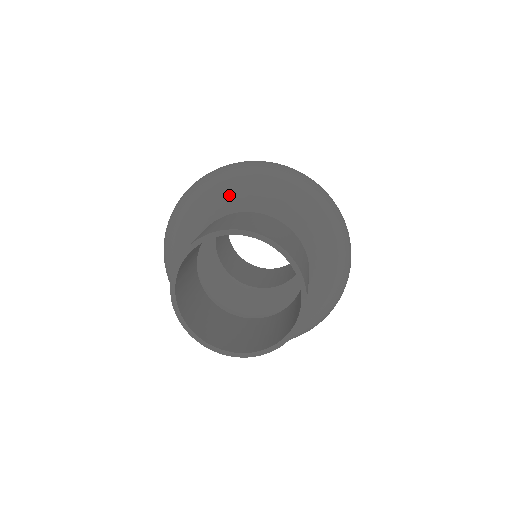
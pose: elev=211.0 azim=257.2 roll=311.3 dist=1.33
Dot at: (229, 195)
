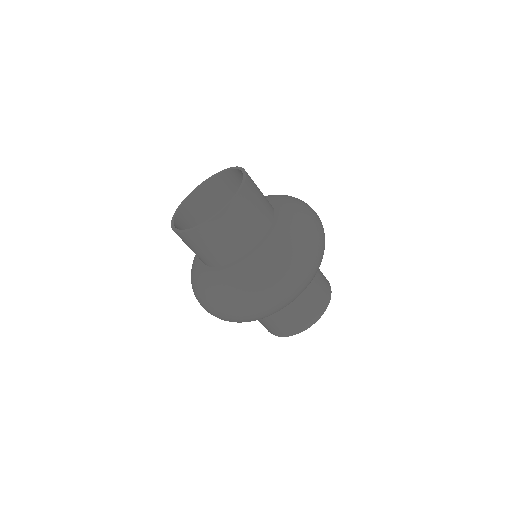
Dot at: occluded
